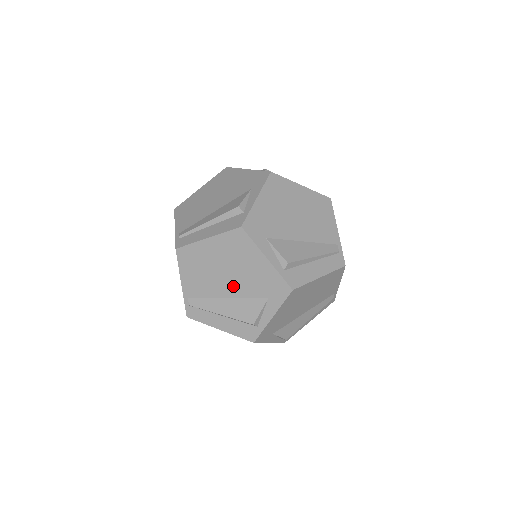
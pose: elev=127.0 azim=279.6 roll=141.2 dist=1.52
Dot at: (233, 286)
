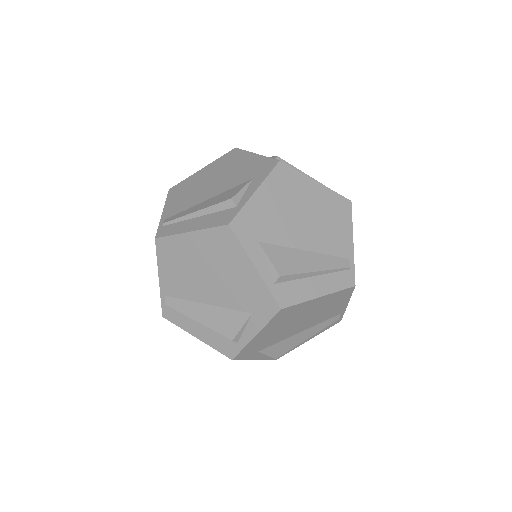
Dot at: (217, 188)
